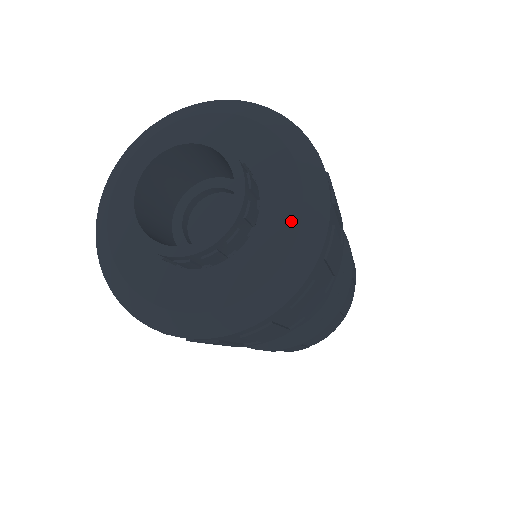
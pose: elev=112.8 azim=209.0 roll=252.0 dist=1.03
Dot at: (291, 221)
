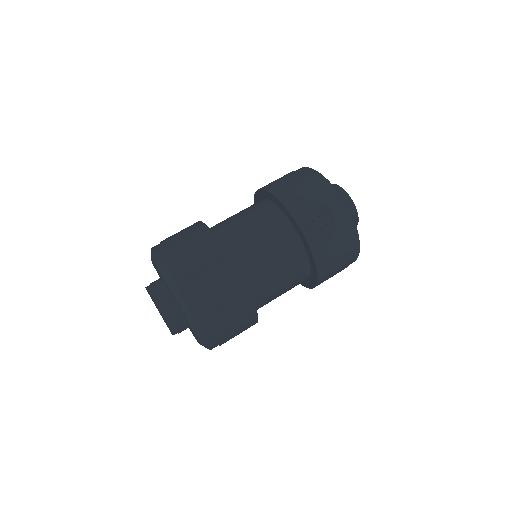
Dot at: (197, 340)
